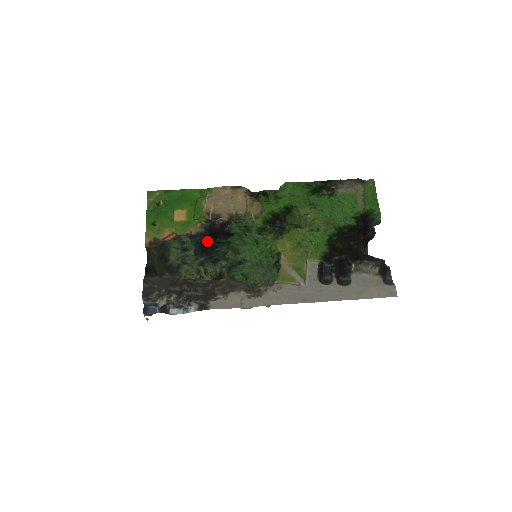
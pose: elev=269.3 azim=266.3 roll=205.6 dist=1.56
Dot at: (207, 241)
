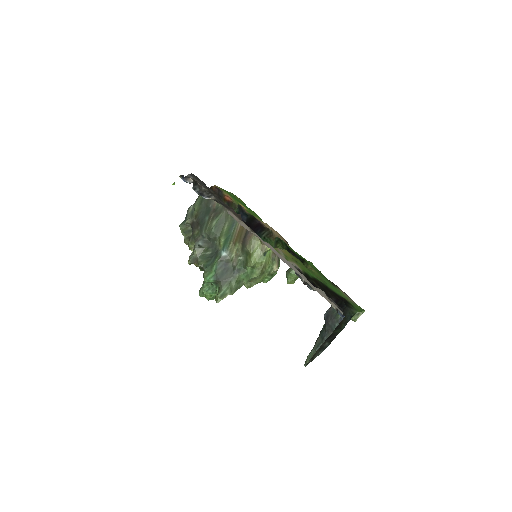
Dot at: occluded
